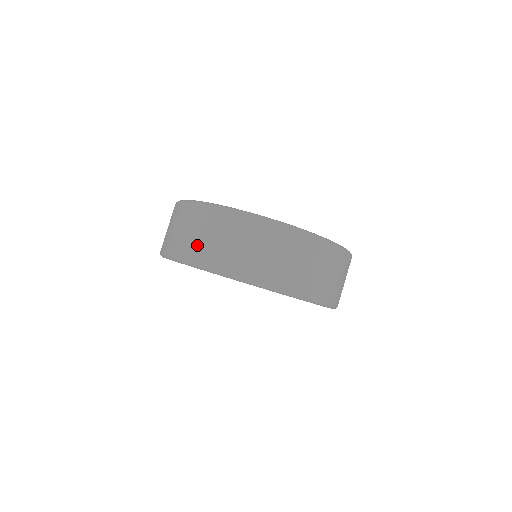
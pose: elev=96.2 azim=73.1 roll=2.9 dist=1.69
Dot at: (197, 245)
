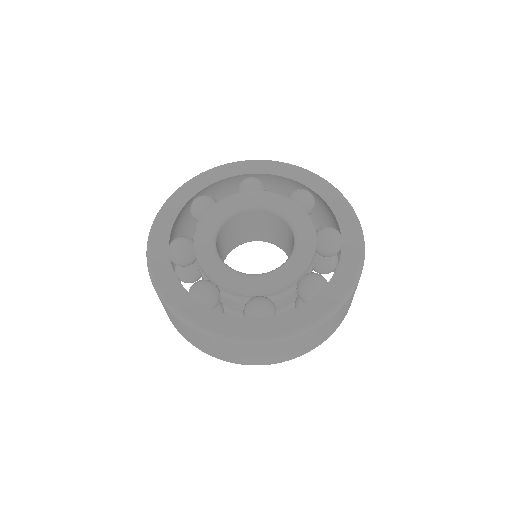
Dot at: (204, 348)
